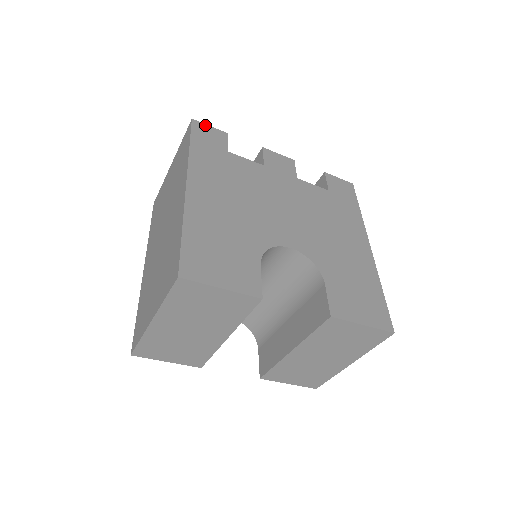
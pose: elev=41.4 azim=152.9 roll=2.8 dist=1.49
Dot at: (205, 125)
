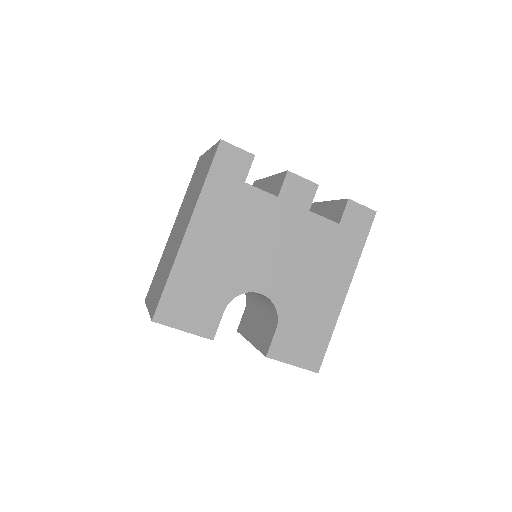
Dot at: (233, 147)
